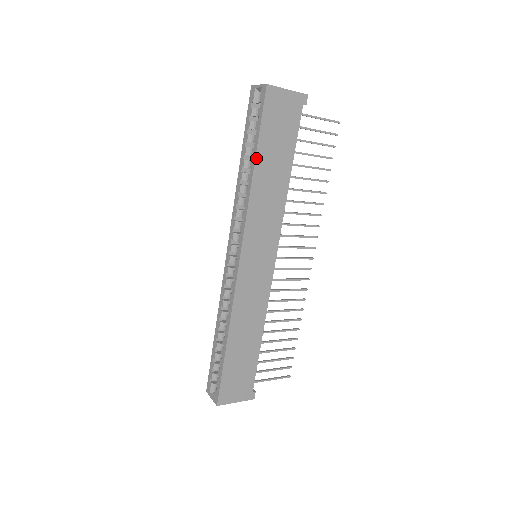
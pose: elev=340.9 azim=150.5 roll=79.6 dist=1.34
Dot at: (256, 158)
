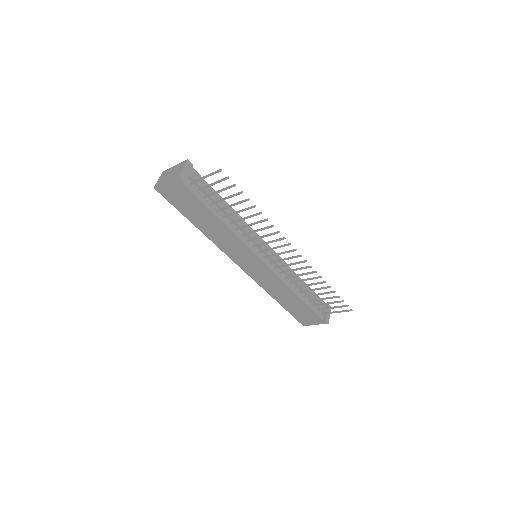
Dot at: (191, 222)
